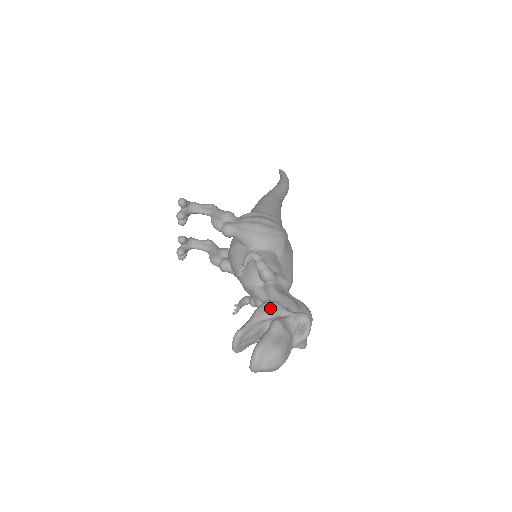
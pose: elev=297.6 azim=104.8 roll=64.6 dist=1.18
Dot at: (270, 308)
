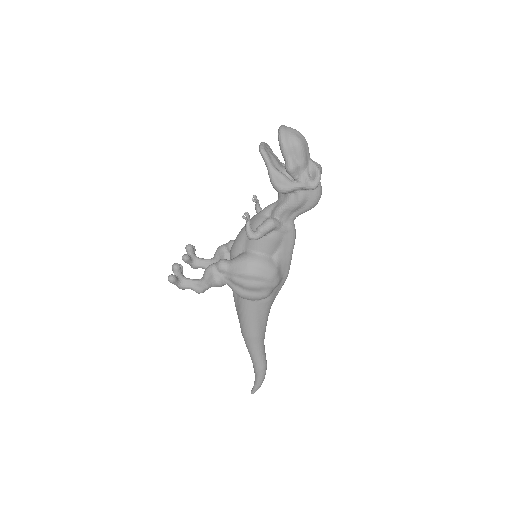
Dot at: occluded
